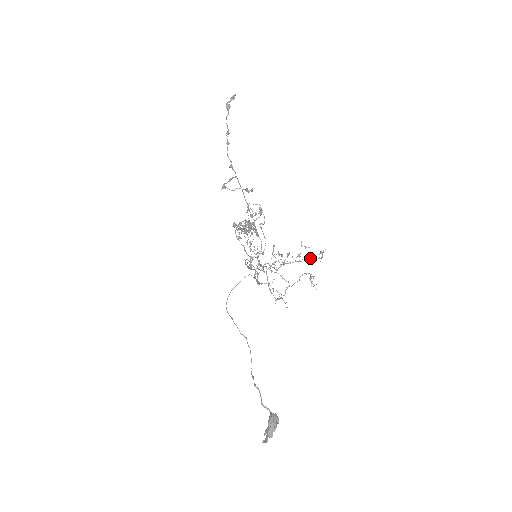
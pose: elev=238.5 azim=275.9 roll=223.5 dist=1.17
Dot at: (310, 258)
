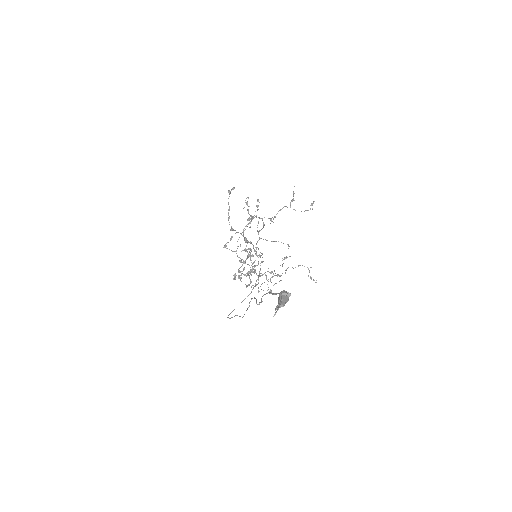
Dot at: occluded
